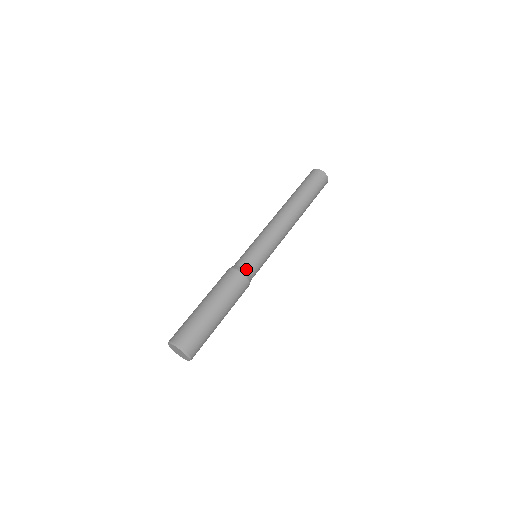
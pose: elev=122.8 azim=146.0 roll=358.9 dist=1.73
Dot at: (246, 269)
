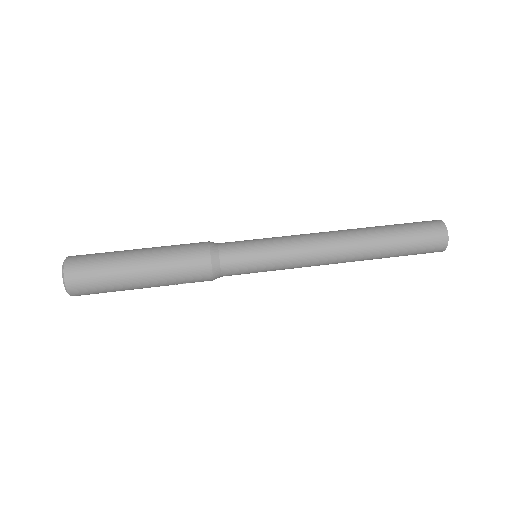
Dot at: (220, 244)
